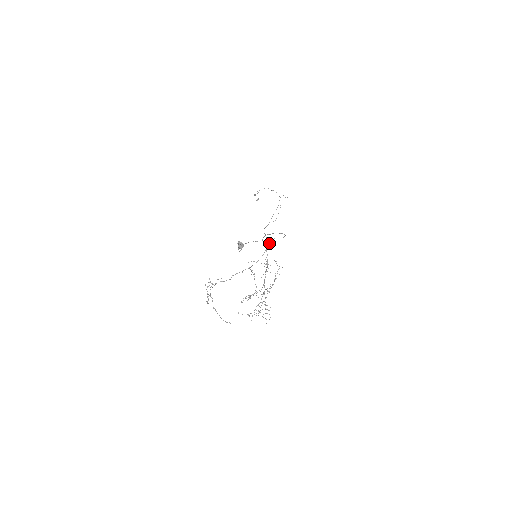
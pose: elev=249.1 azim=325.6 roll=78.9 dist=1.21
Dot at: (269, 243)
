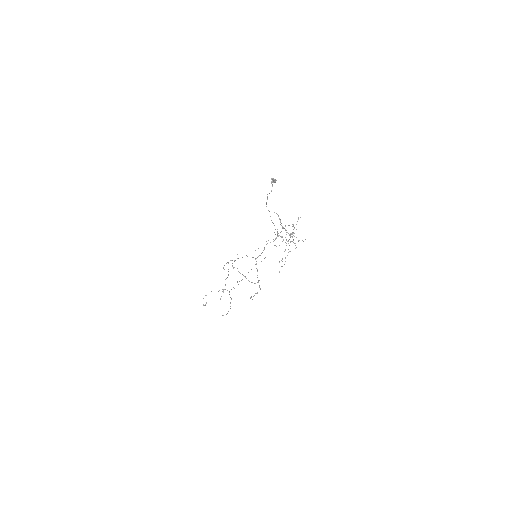
Dot at: occluded
